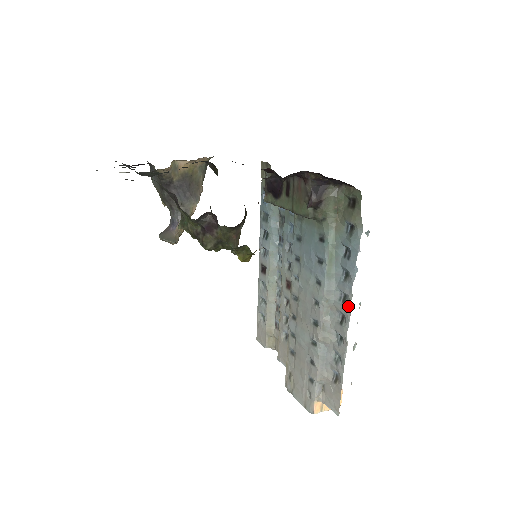
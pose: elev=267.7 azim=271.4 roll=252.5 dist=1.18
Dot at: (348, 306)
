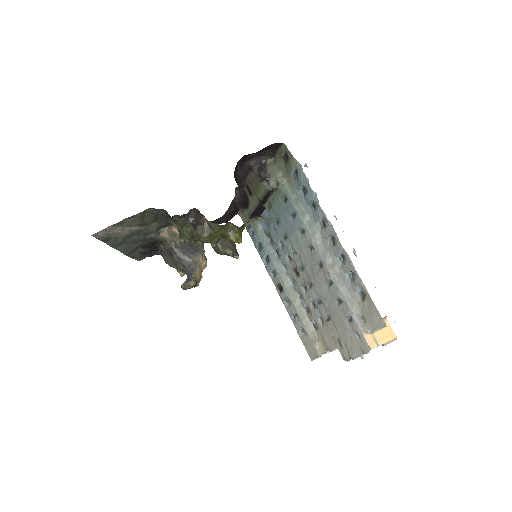
Dot at: (328, 224)
